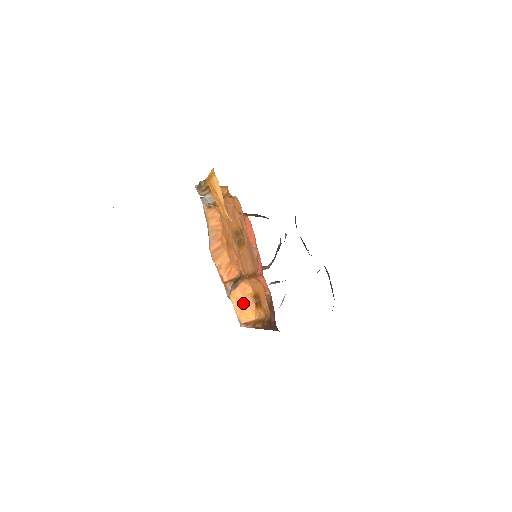
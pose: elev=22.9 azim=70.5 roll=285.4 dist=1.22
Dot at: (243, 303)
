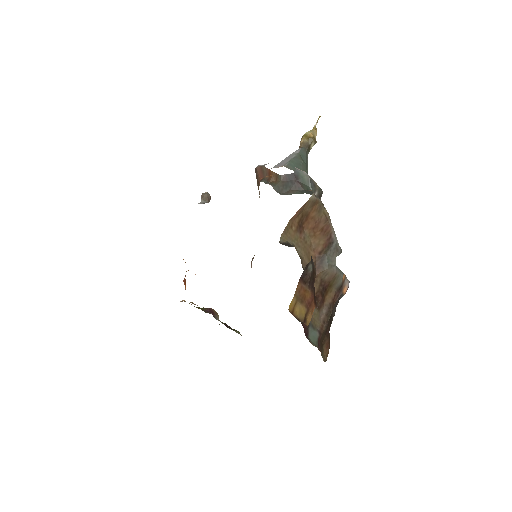
Dot at: occluded
